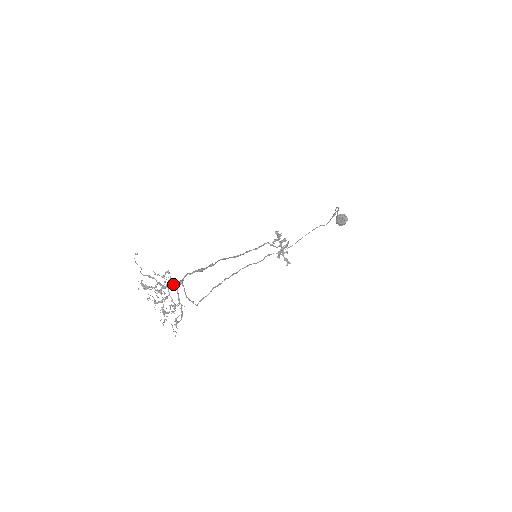
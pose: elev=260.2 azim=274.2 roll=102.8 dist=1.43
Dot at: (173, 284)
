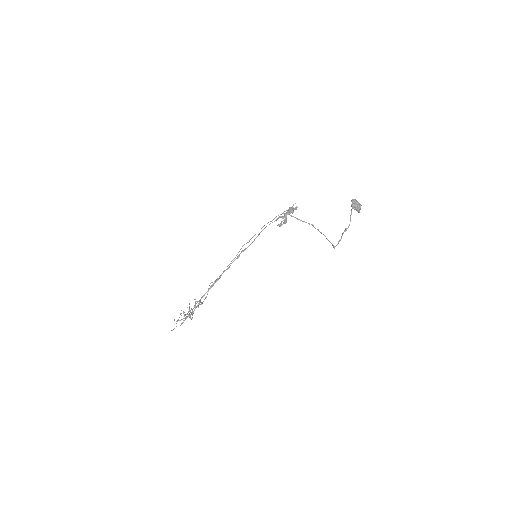
Dot at: occluded
